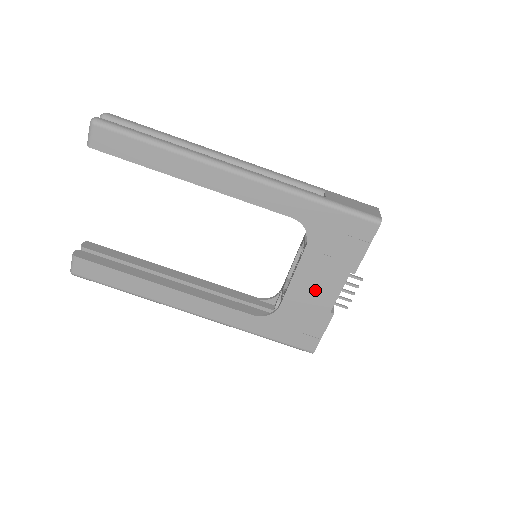
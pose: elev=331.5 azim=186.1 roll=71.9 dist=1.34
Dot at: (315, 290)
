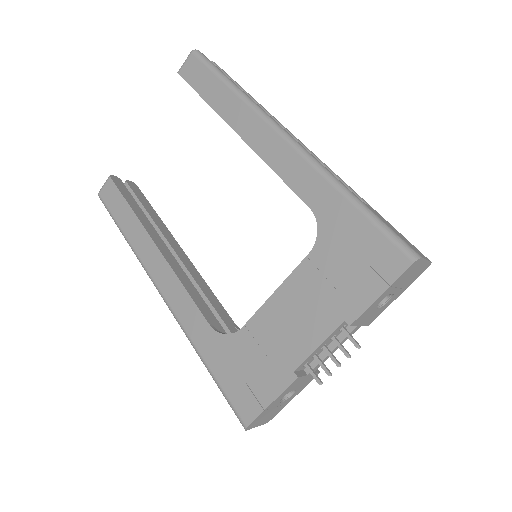
Dot at: (291, 325)
